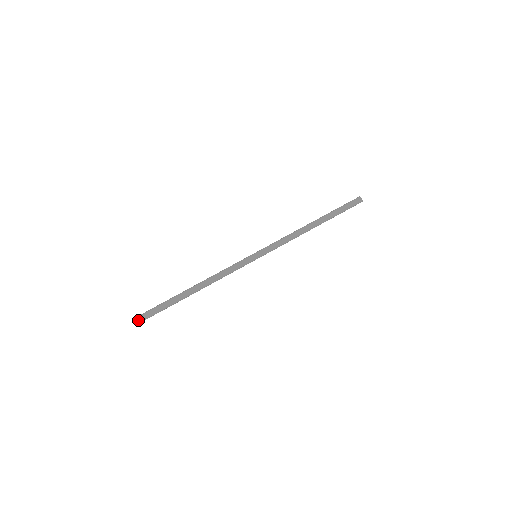
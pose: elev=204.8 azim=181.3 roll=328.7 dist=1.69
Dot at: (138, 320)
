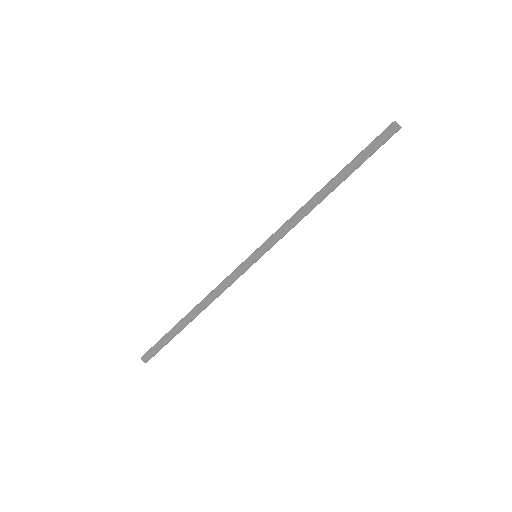
Dot at: (143, 356)
